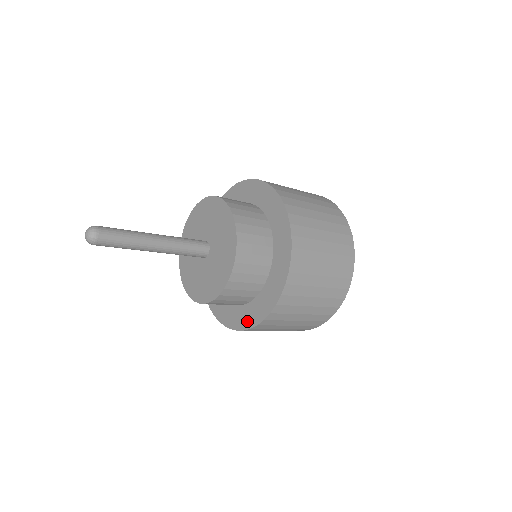
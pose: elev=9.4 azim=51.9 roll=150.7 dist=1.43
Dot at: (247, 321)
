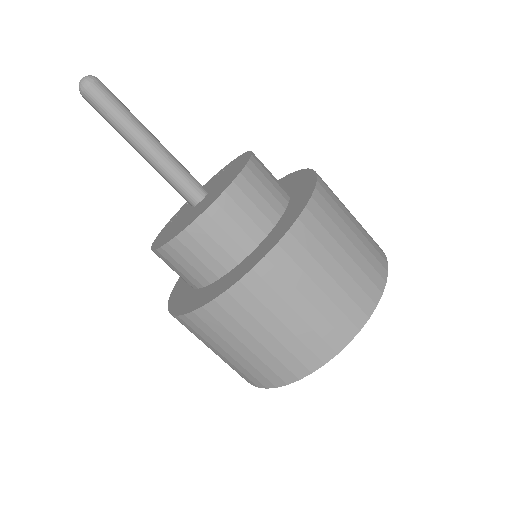
Dot at: (213, 293)
